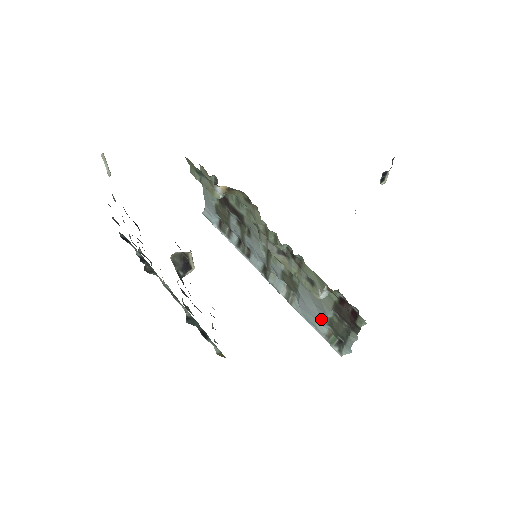
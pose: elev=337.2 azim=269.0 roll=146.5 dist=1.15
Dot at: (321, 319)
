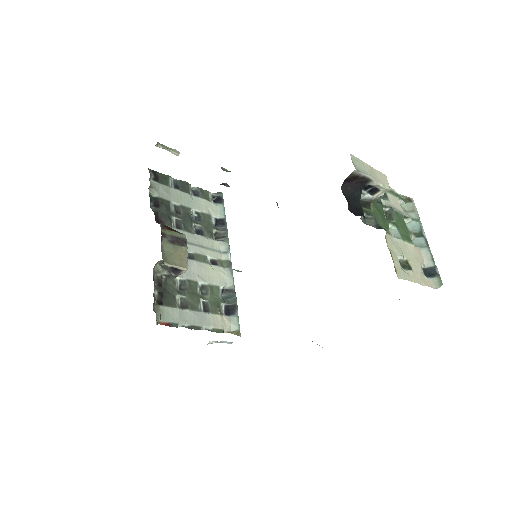
Dot at: occluded
